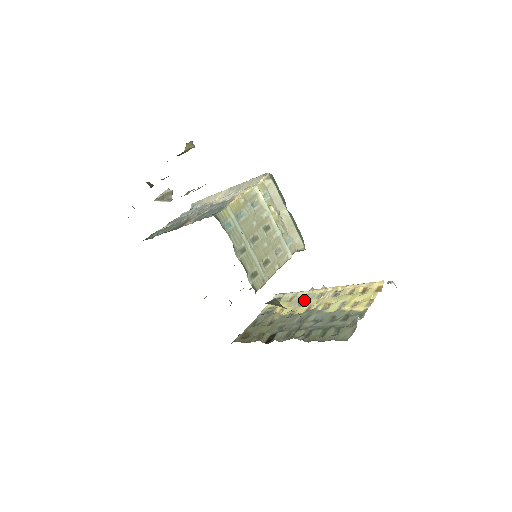
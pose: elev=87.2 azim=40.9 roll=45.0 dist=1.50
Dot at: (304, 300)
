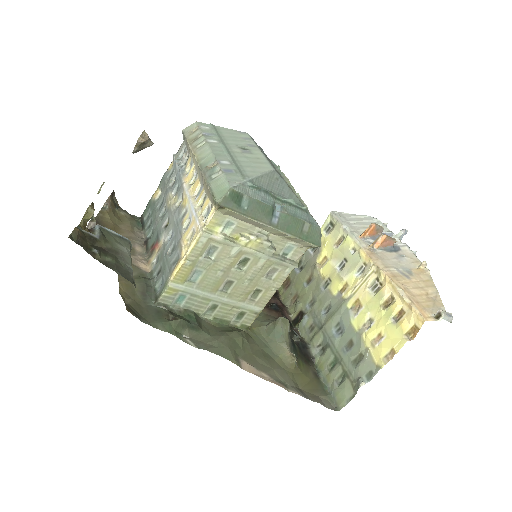
Dot at: (346, 263)
